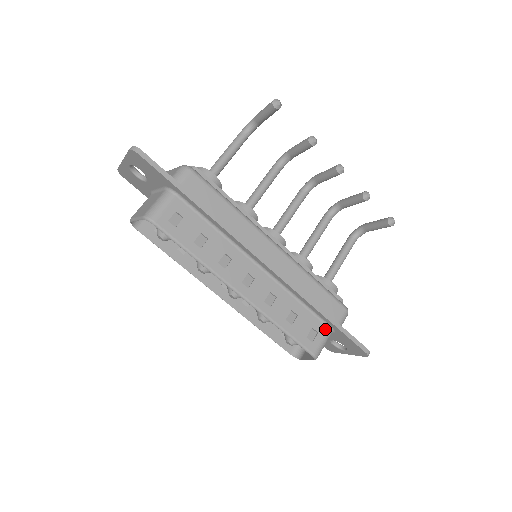
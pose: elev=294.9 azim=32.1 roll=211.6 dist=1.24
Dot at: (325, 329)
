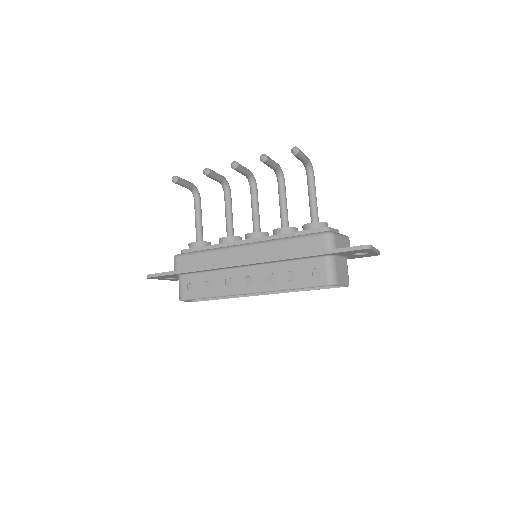
Dot at: (322, 261)
